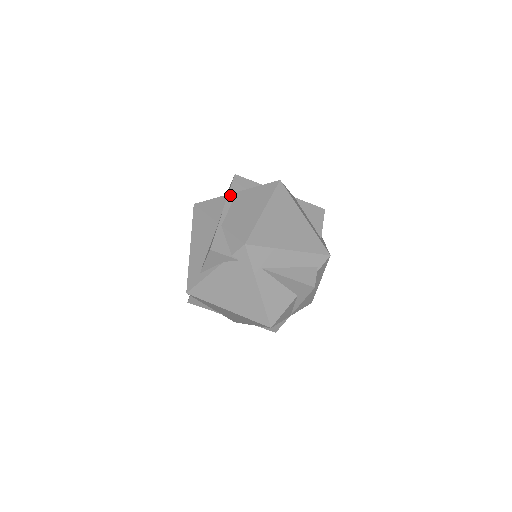
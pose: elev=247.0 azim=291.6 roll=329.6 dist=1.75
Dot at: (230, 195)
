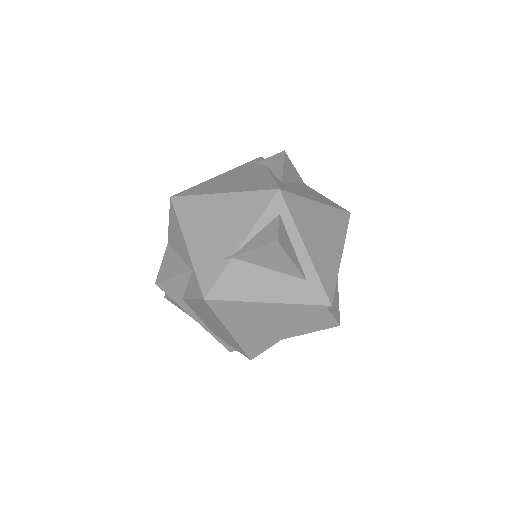
Dot at: (182, 306)
